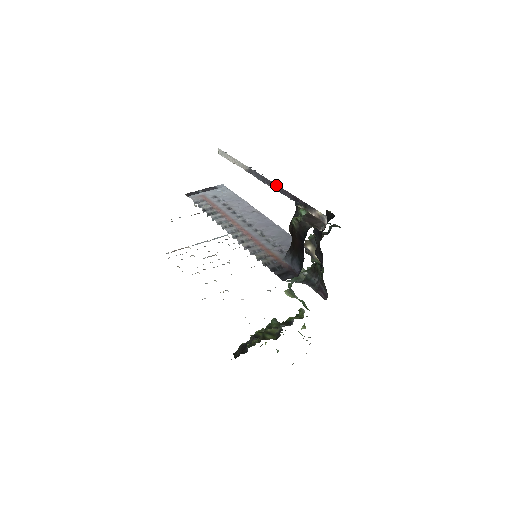
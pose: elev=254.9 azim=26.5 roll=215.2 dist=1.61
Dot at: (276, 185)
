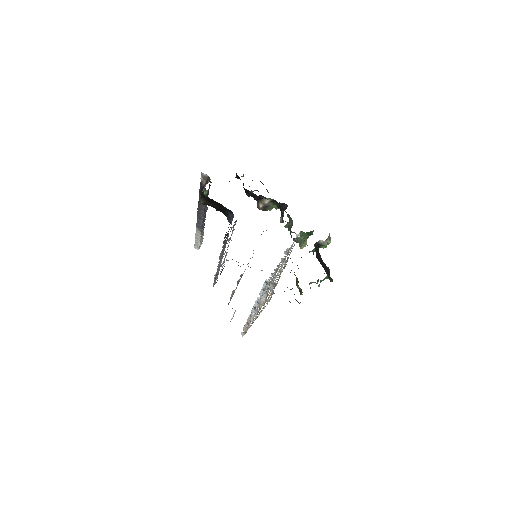
Dot at: (198, 208)
